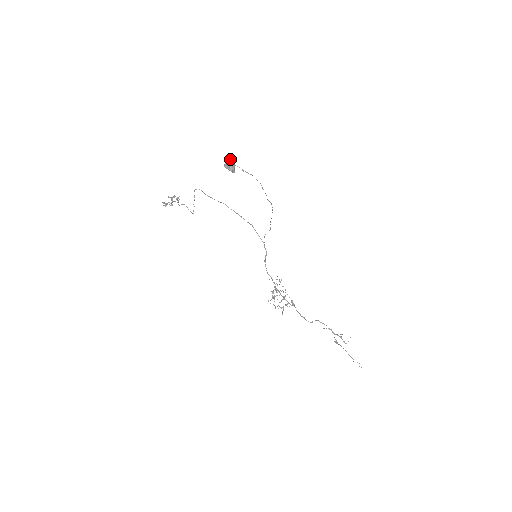
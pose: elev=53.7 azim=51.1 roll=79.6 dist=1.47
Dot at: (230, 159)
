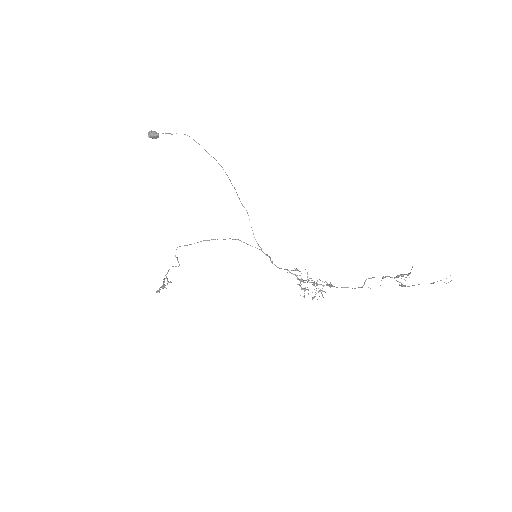
Dot at: occluded
